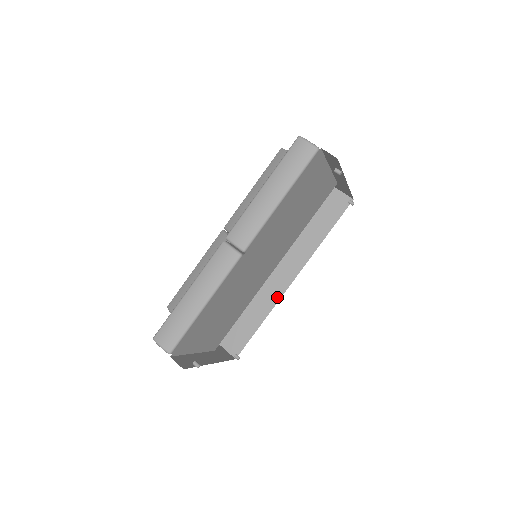
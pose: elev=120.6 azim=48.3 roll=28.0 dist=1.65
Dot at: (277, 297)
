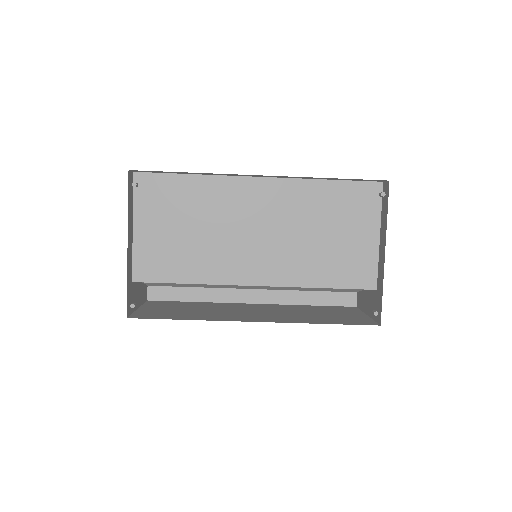
Dot at: (225, 320)
